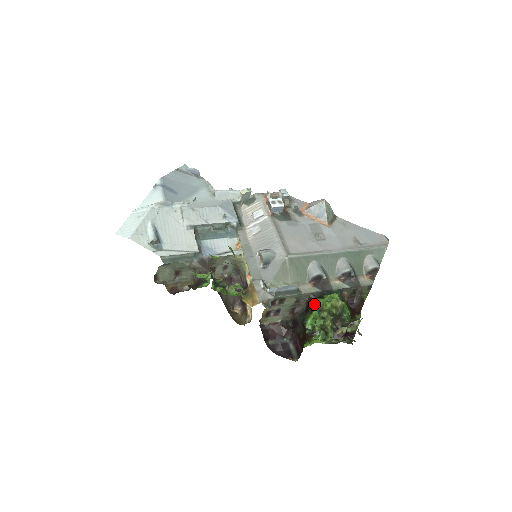
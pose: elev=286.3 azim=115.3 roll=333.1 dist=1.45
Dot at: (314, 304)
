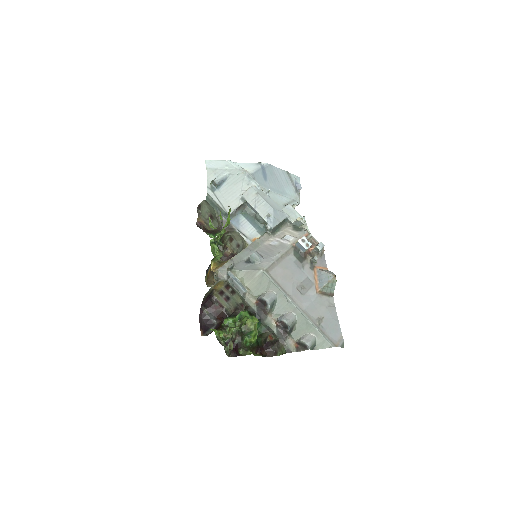
Dot at: (241, 311)
